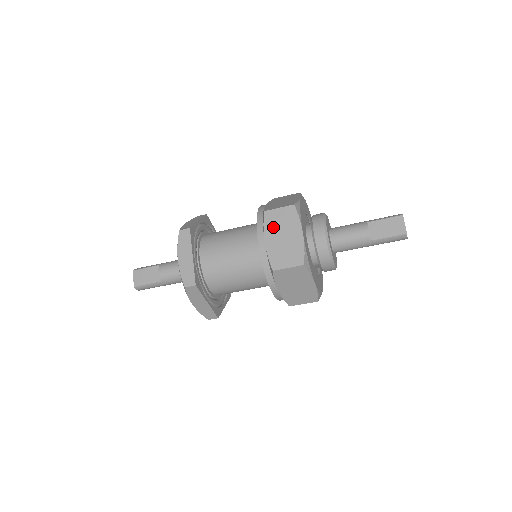
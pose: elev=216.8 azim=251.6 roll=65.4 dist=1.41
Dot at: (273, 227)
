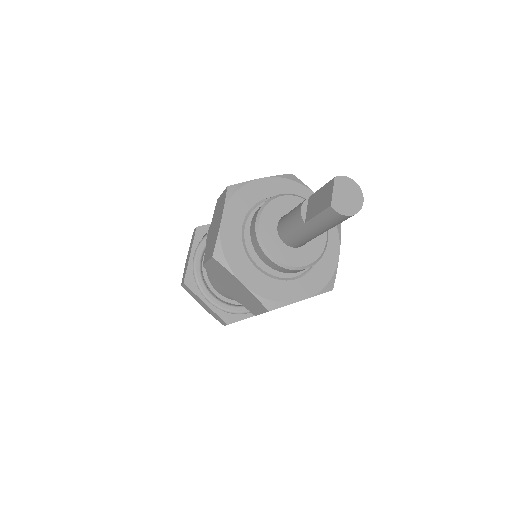
Dot at: (215, 216)
